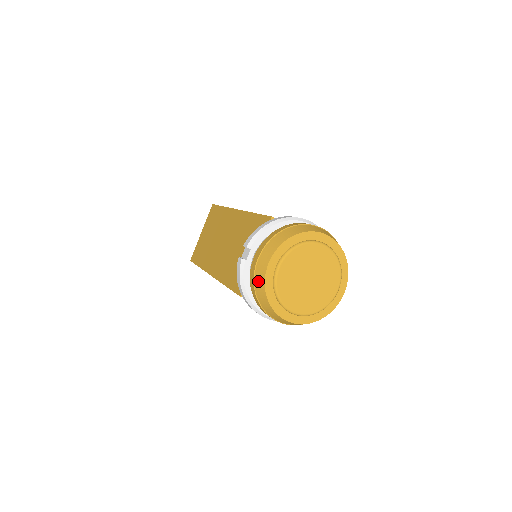
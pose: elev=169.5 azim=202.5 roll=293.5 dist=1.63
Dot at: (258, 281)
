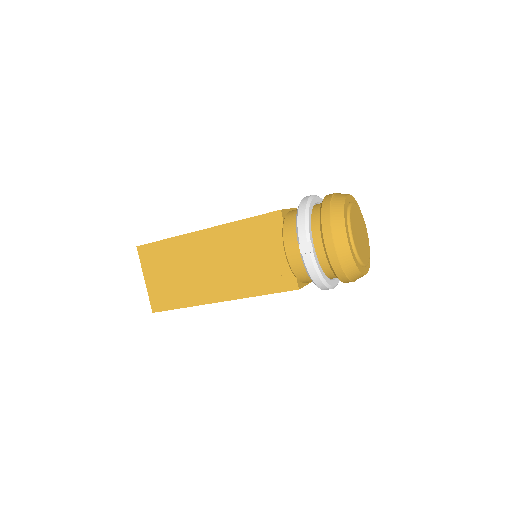
Dot at: (344, 258)
